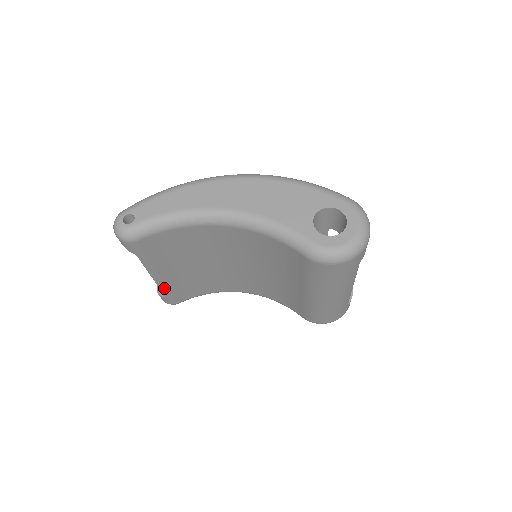
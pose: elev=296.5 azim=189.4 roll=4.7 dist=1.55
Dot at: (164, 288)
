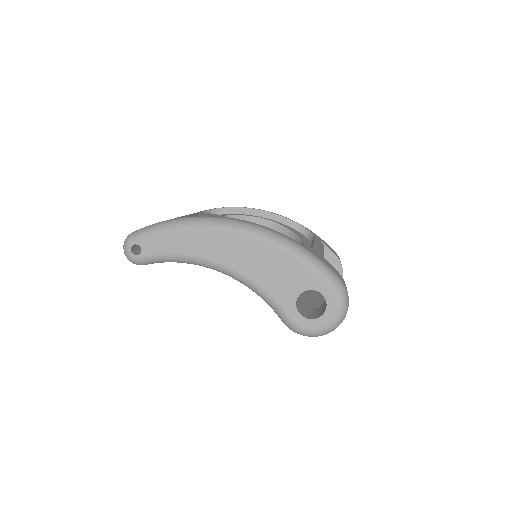
Dot at: occluded
